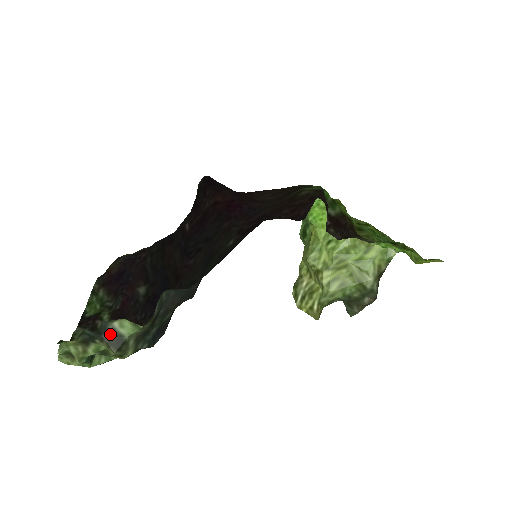
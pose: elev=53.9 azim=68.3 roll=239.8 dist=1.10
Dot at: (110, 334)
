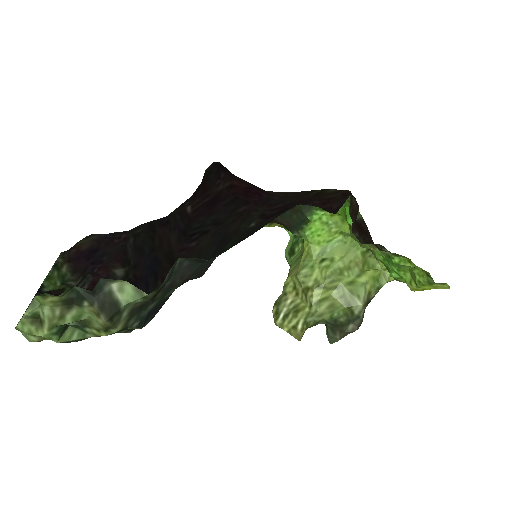
Dot at: (104, 297)
